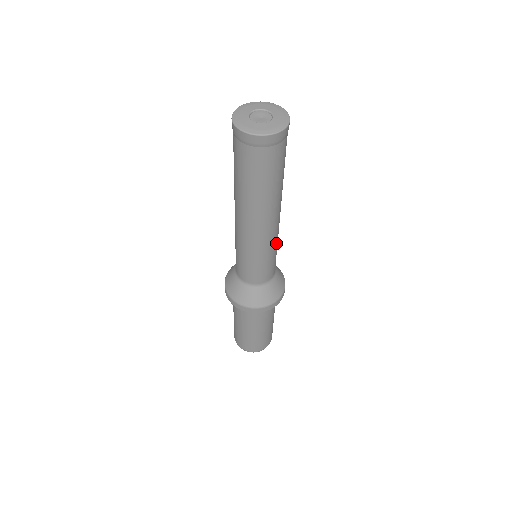
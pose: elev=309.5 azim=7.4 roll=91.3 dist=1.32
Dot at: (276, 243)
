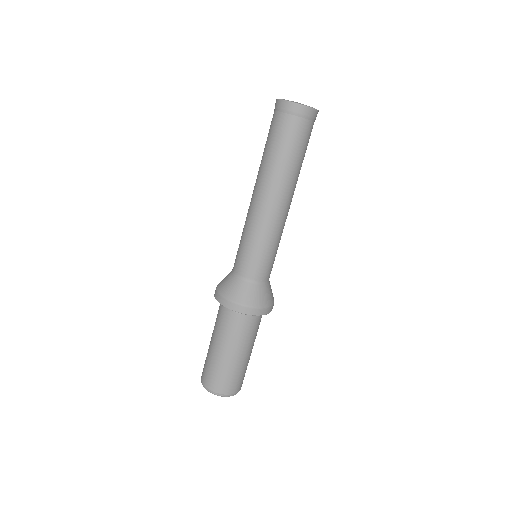
Dot at: occluded
